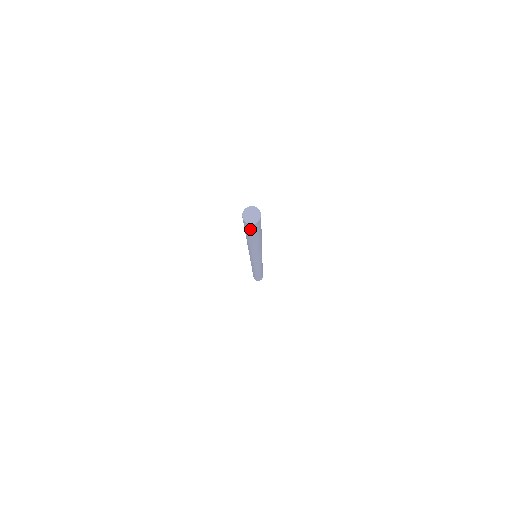
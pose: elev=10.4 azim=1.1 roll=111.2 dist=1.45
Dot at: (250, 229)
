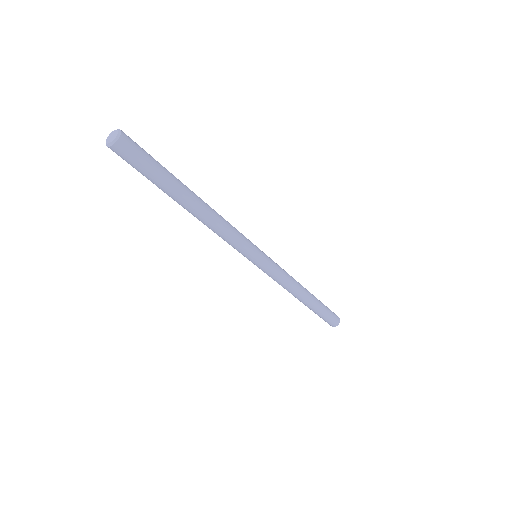
Dot at: (126, 161)
